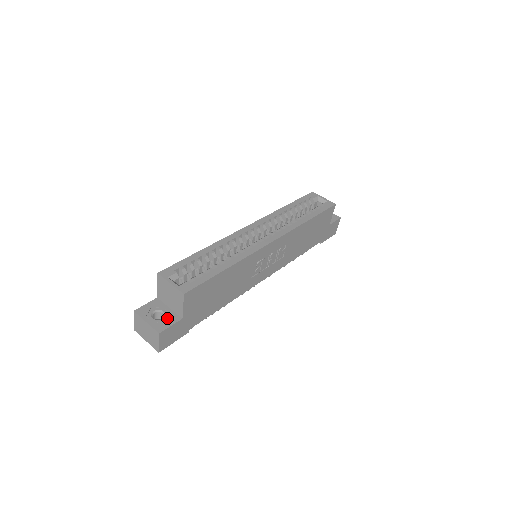
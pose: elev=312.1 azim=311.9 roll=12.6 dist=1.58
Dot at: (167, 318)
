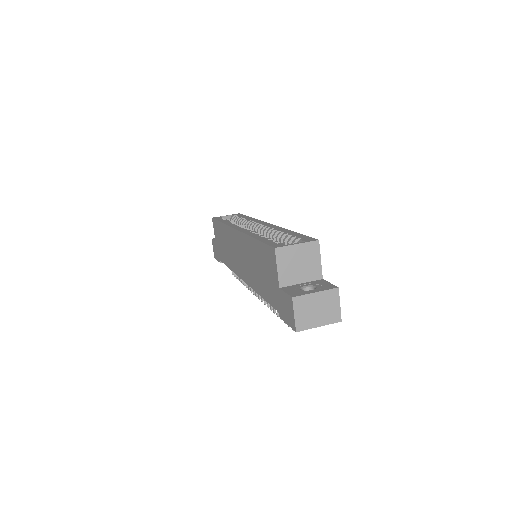
Dot at: (317, 284)
